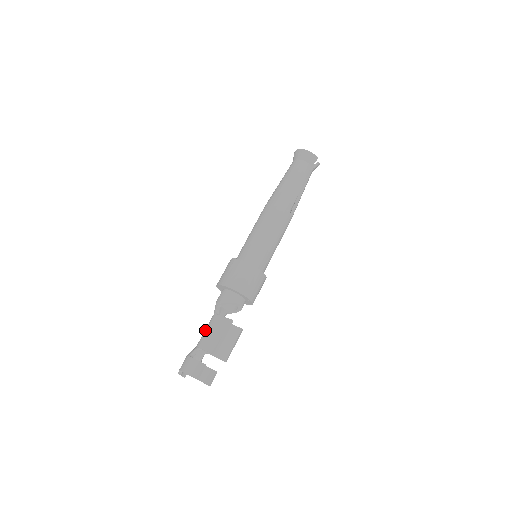
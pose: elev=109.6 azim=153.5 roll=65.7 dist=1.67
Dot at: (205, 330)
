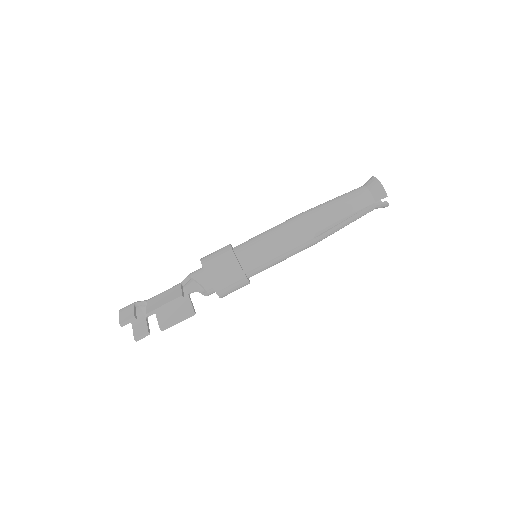
Dot at: (164, 291)
